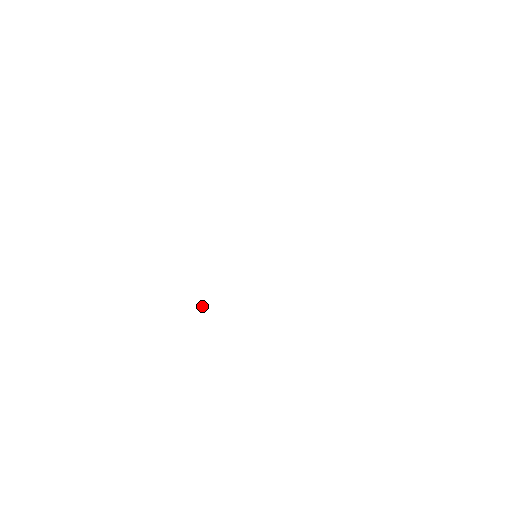
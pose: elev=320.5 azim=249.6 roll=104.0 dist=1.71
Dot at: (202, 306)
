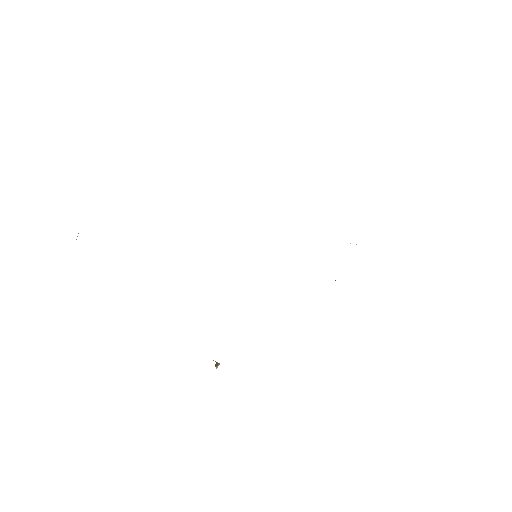
Dot at: occluded
